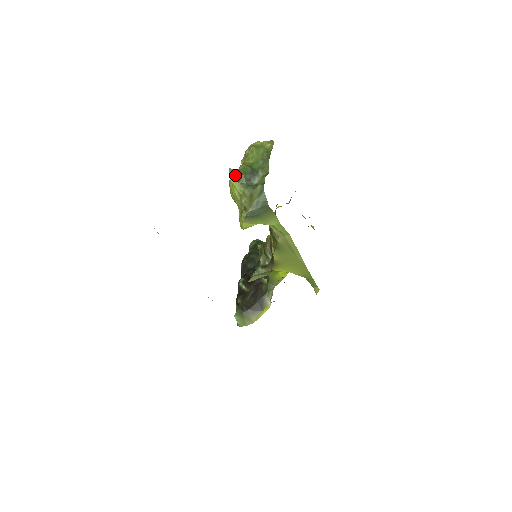
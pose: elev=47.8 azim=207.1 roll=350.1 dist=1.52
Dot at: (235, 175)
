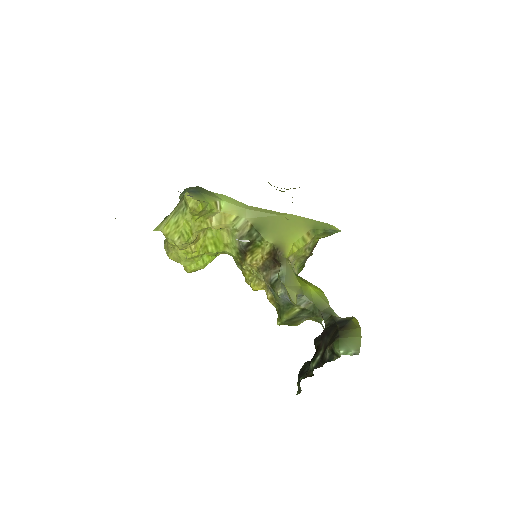
Dot at: (161, 223)
